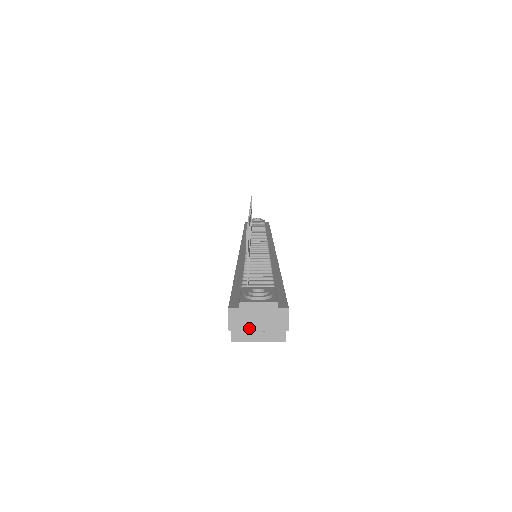
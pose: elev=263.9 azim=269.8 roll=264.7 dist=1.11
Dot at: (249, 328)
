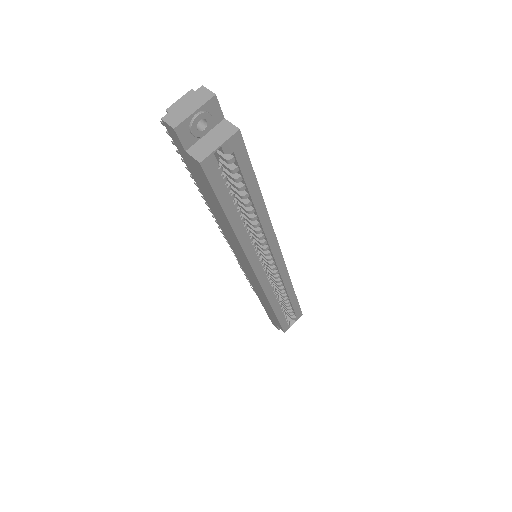
Dot at: (187, 116)
